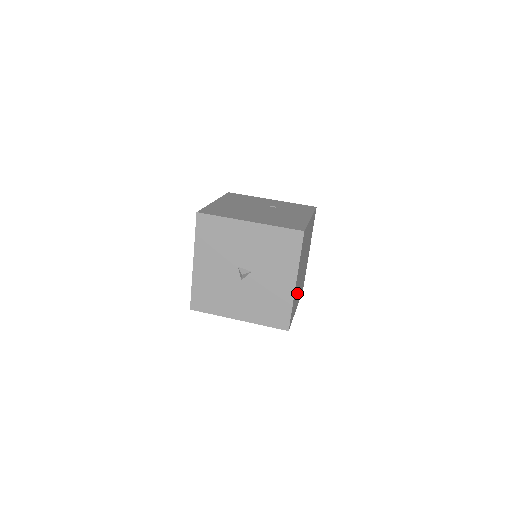
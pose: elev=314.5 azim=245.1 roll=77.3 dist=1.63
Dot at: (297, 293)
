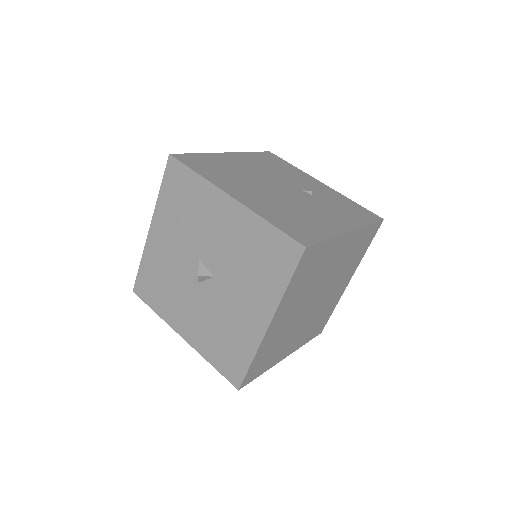
Dot at: (284, 338)
